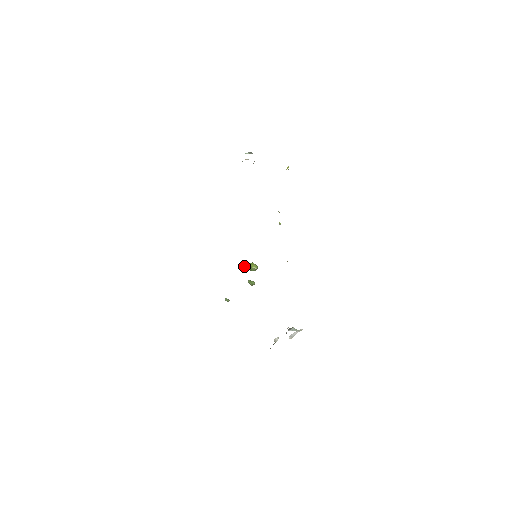
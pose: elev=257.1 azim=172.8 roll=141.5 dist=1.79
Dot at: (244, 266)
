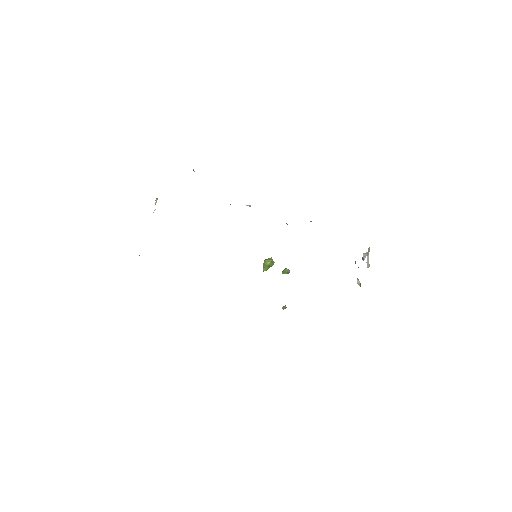
Dot at: (264, 270)
